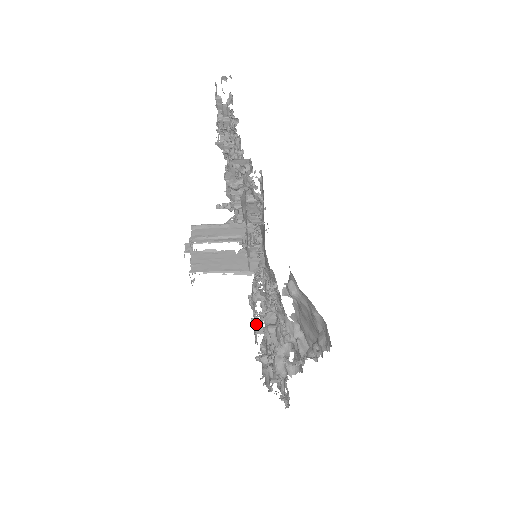
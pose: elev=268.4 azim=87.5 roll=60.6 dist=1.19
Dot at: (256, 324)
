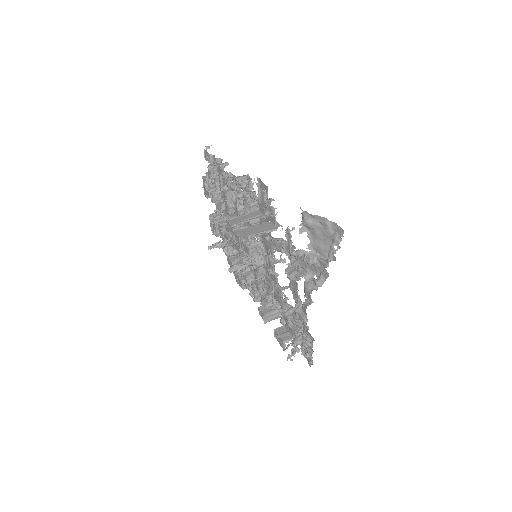
Dot at: (278, 287)
